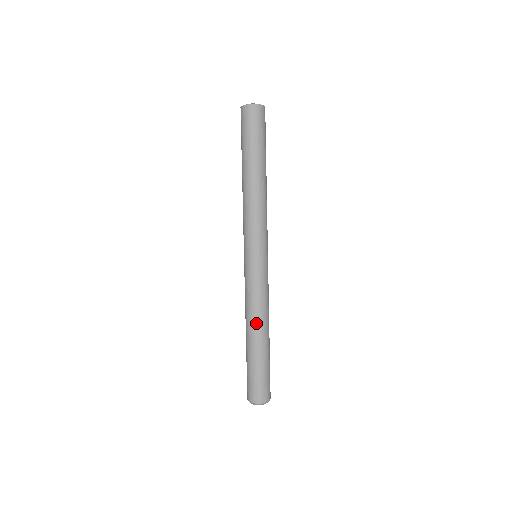
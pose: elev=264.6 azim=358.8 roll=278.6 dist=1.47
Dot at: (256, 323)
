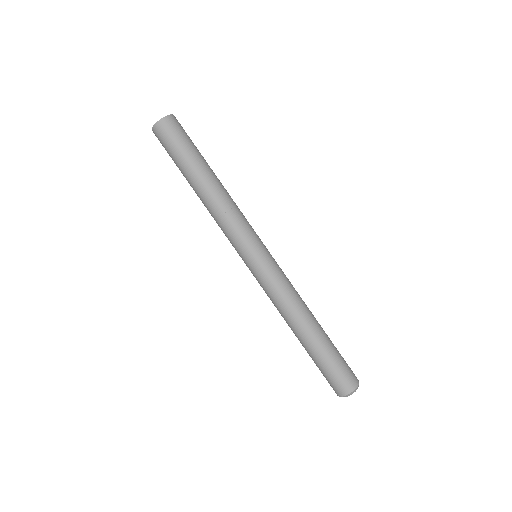
Dot at: (289, 322)
